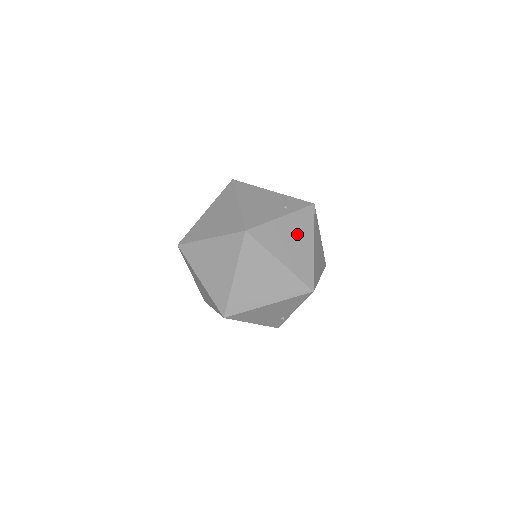
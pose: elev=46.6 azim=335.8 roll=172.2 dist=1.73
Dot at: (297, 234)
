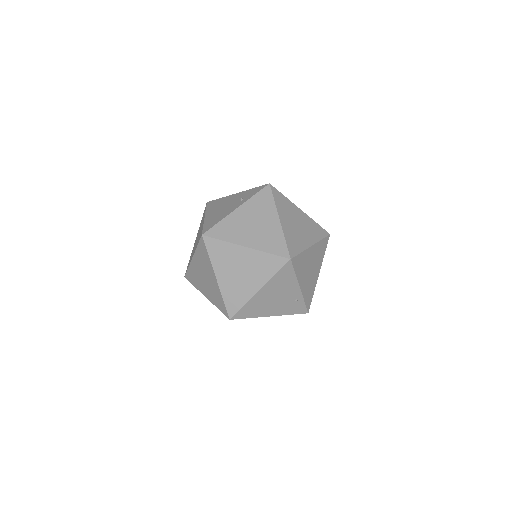
Dot at: (257, 216)
